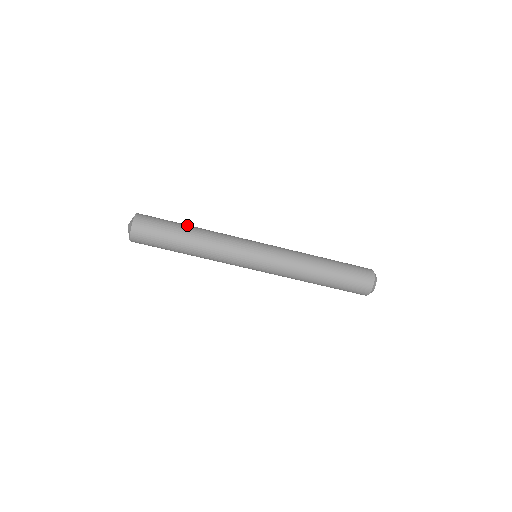
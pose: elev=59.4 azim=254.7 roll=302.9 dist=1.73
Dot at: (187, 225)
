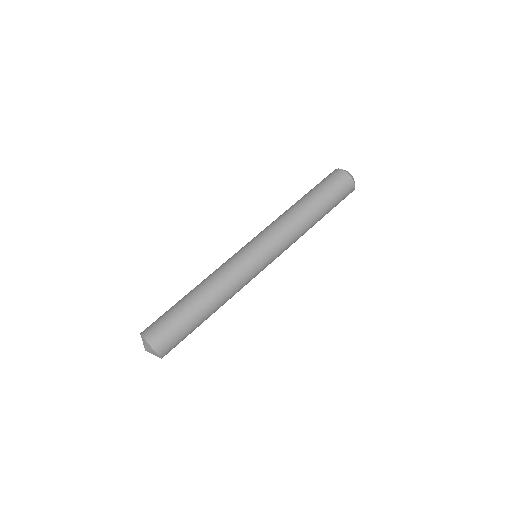
Dot at: (185, 296)
